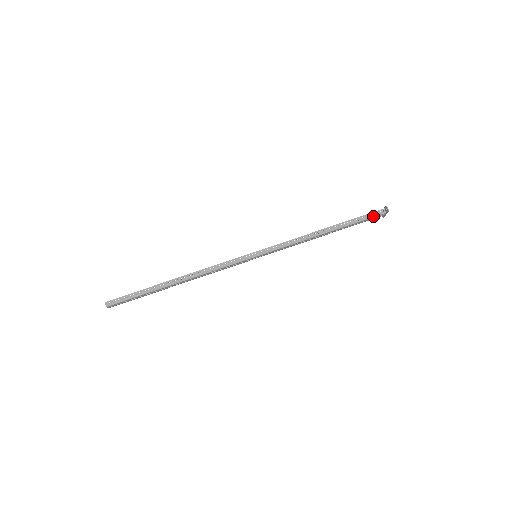
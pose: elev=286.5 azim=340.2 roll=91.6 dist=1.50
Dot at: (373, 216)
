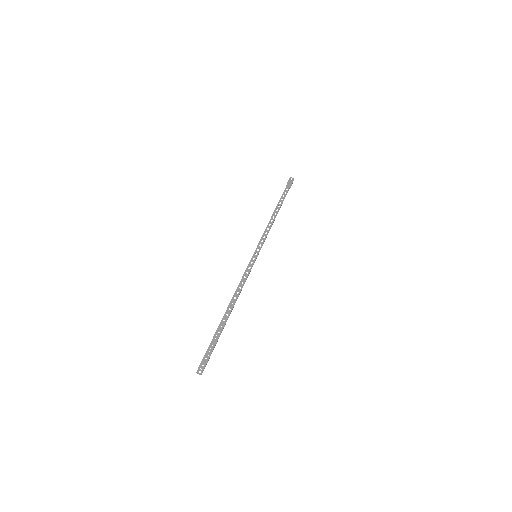
Dot at: (289, 188)
